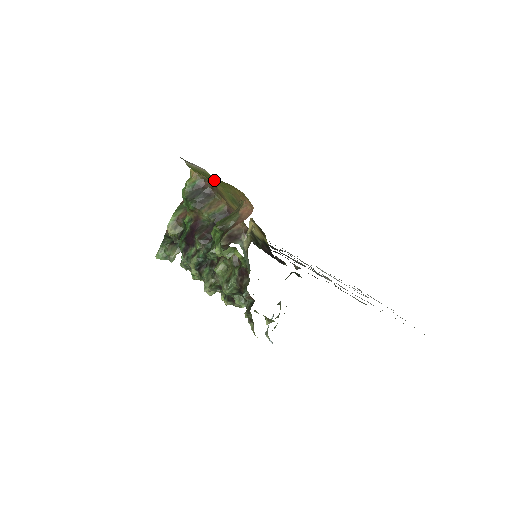
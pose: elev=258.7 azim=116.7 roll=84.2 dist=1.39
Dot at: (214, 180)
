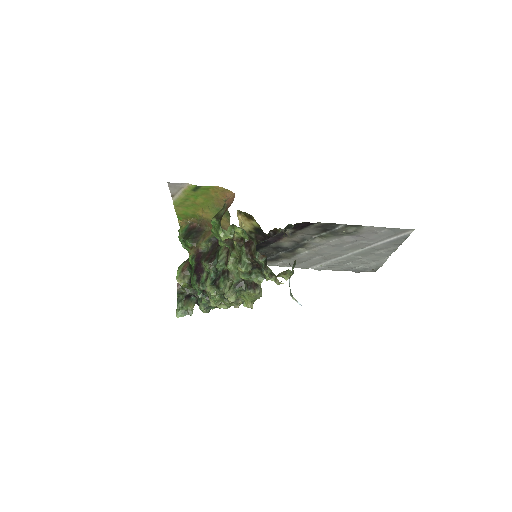
Dot at: (199, 207)
